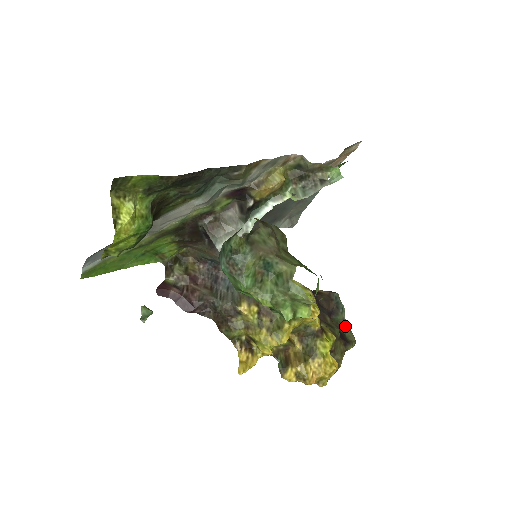
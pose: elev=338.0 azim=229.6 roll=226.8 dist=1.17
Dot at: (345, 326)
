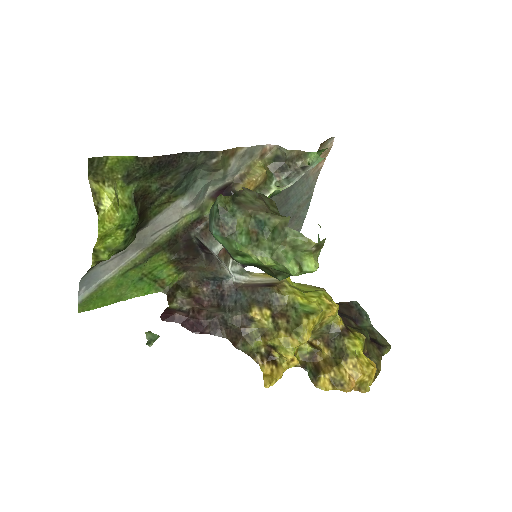
Dot at: (374, 332)
